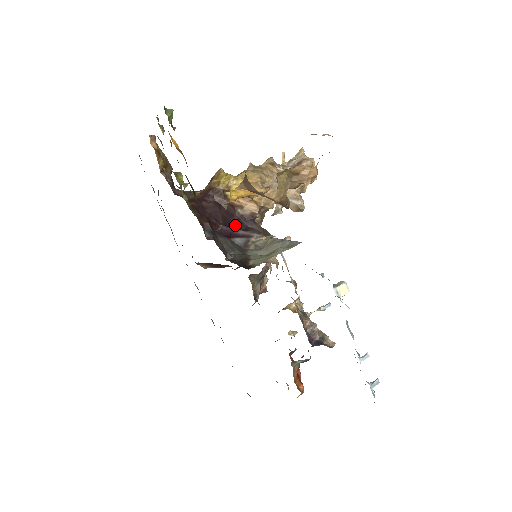
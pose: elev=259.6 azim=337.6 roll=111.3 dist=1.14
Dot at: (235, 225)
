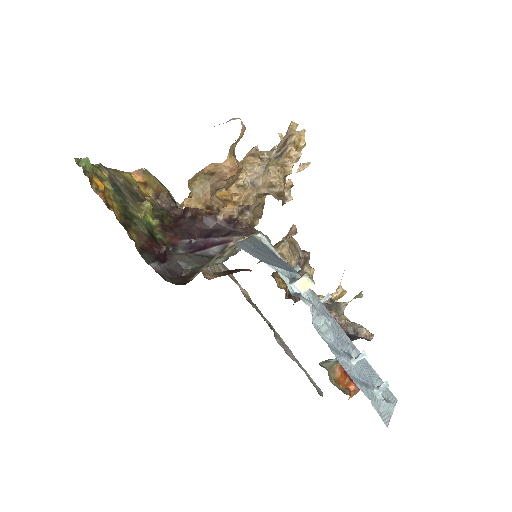
Dot at: (213, 233)
